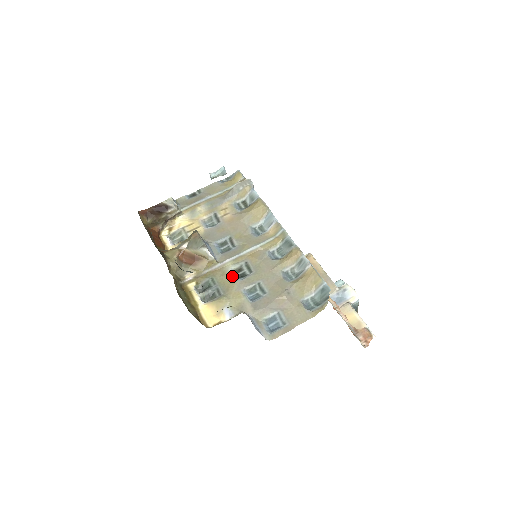
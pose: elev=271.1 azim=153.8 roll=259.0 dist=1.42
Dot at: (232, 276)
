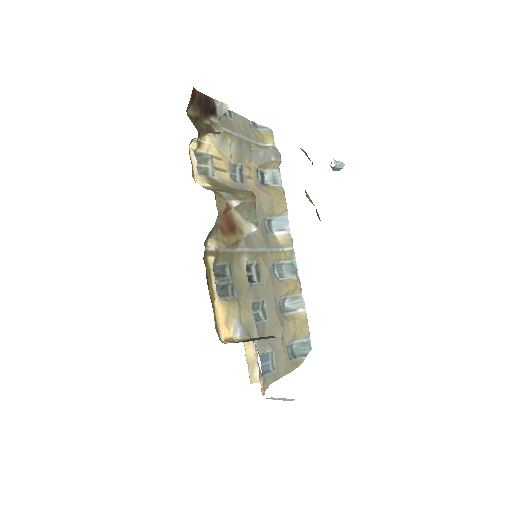
Dot at: occluded
